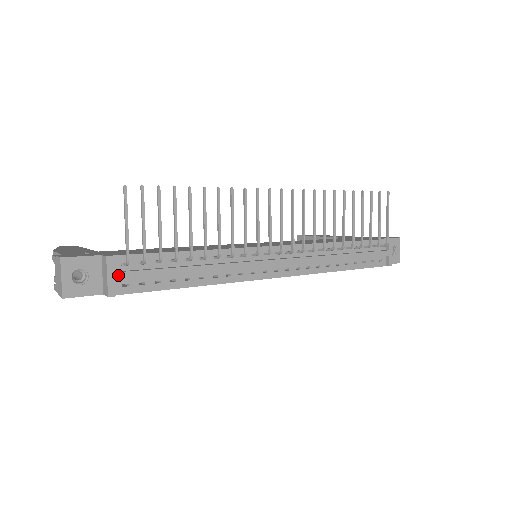
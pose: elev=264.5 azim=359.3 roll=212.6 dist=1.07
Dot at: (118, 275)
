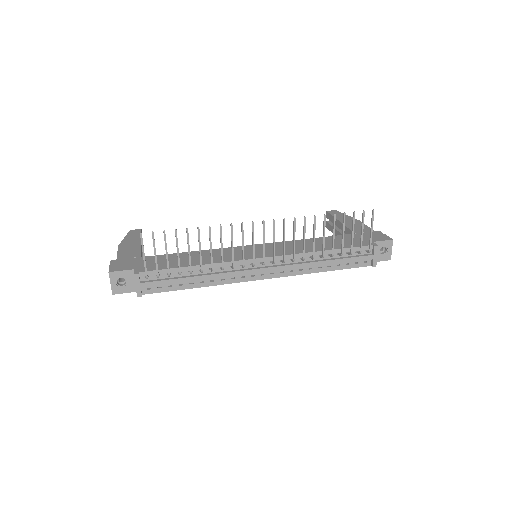
Dot at: (142, 284)
